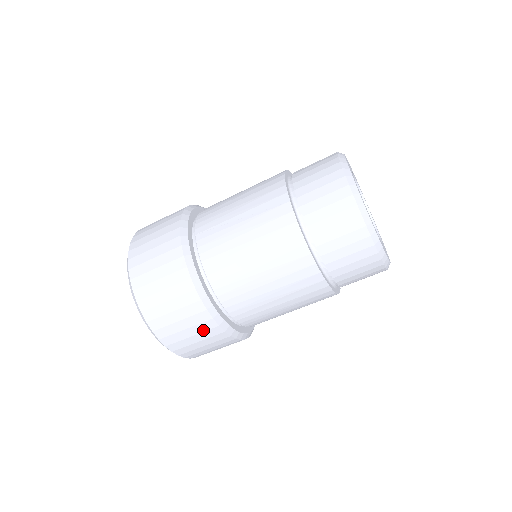
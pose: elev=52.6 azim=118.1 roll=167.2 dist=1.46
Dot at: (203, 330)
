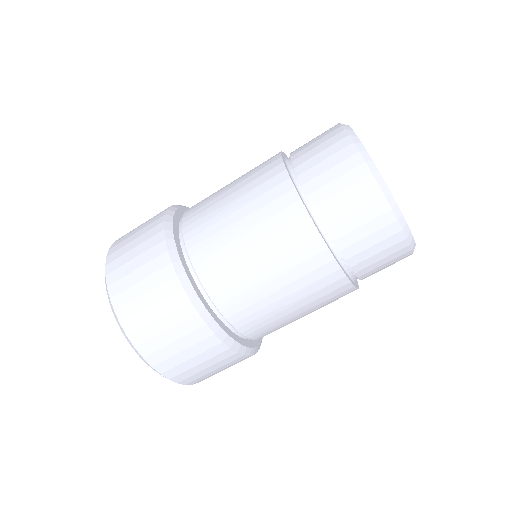
Dot at: (154, 270)
